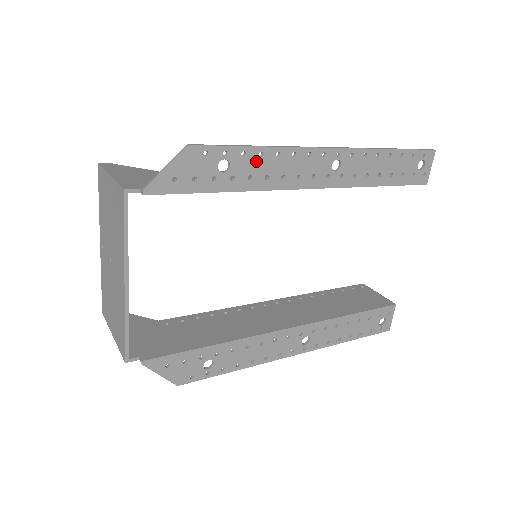
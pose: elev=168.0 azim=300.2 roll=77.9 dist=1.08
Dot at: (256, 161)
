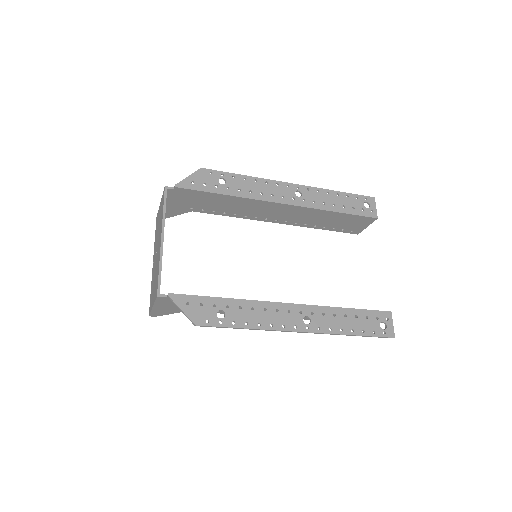
Dot at: (242, 182)
